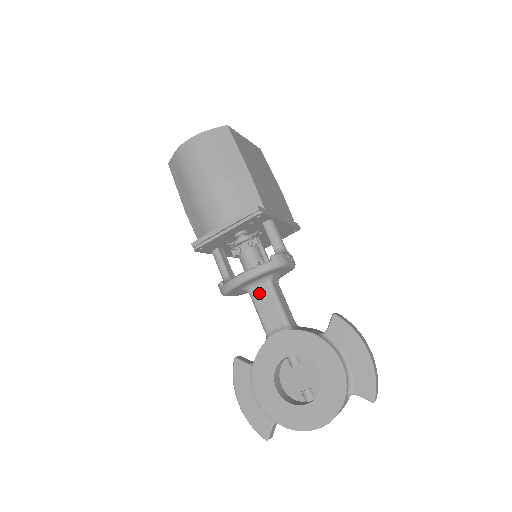
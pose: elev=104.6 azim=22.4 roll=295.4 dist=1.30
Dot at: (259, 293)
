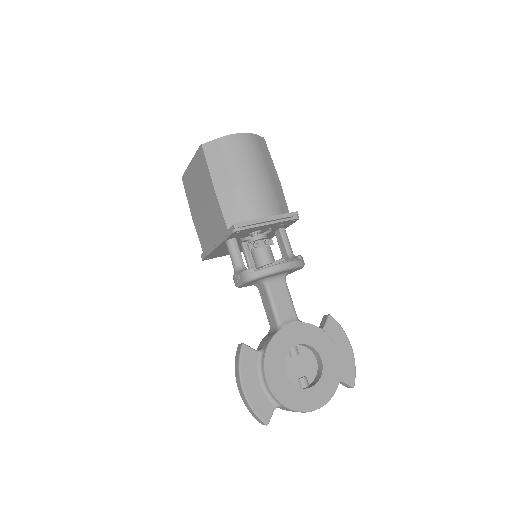
Dot at: (276, 286)
